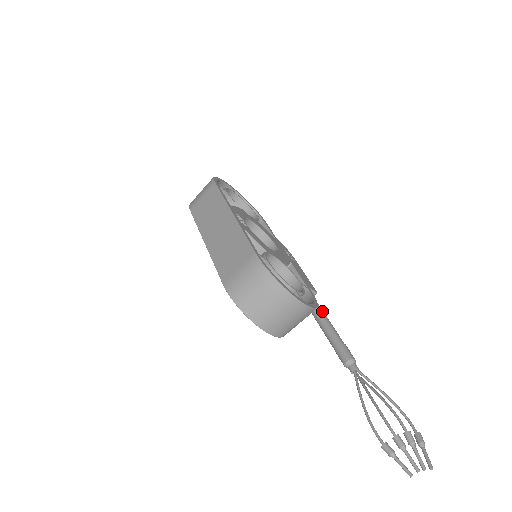
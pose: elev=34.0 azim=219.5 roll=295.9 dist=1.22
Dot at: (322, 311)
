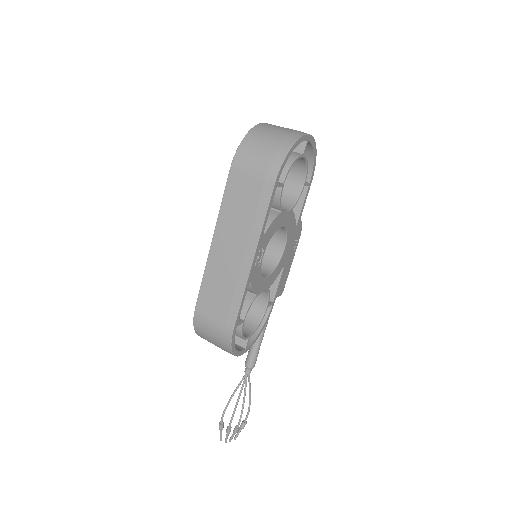
Dot at: occluded
